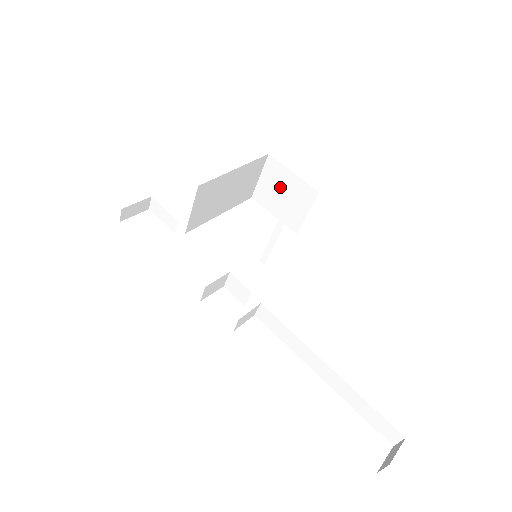
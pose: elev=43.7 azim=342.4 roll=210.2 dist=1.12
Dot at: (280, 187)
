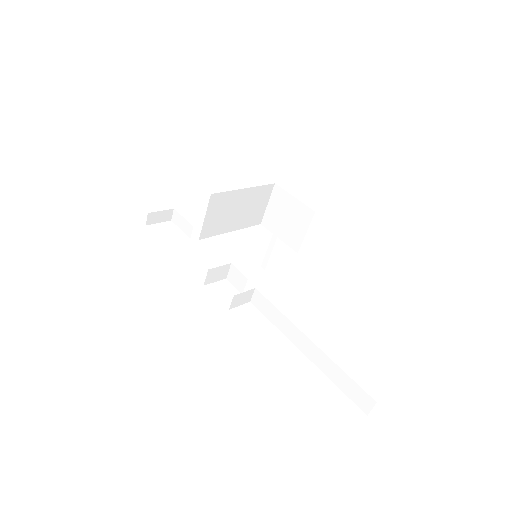
Dot at: (284, 211)
